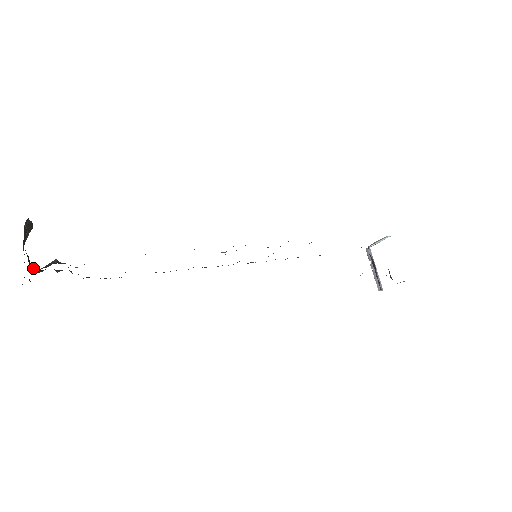
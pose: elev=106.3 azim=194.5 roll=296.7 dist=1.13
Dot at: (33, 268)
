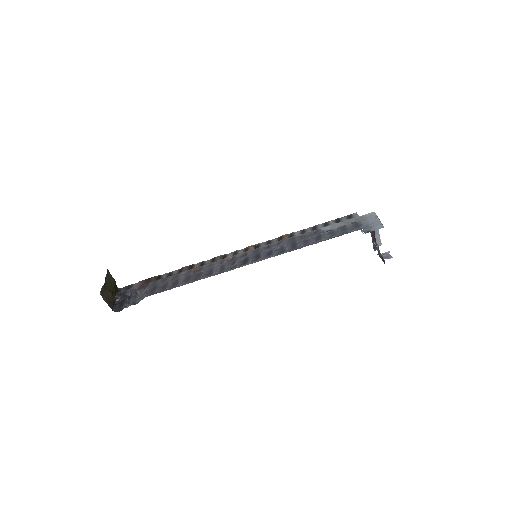
Dot at: (116, 299)
